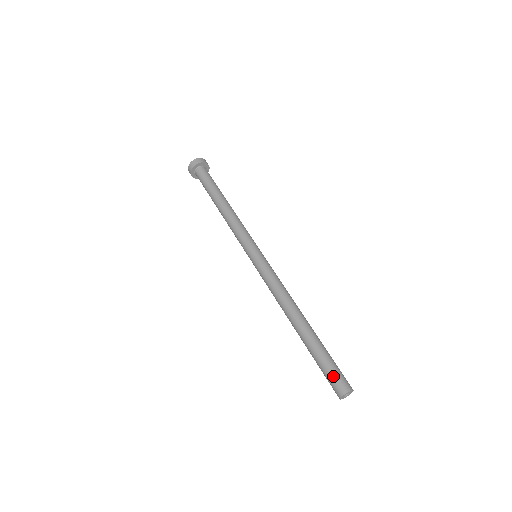
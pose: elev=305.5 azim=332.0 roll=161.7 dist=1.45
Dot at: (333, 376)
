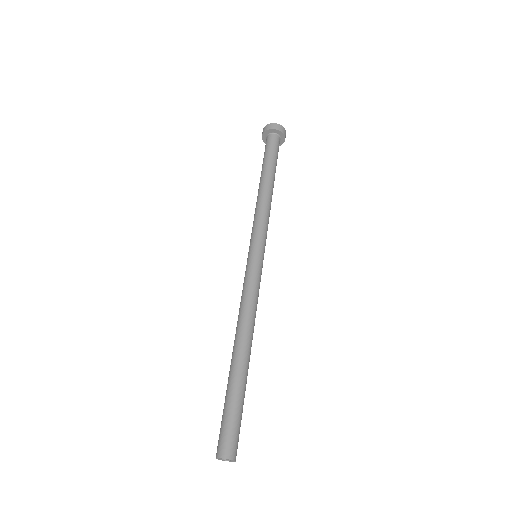
Dot at: (235, 432)
